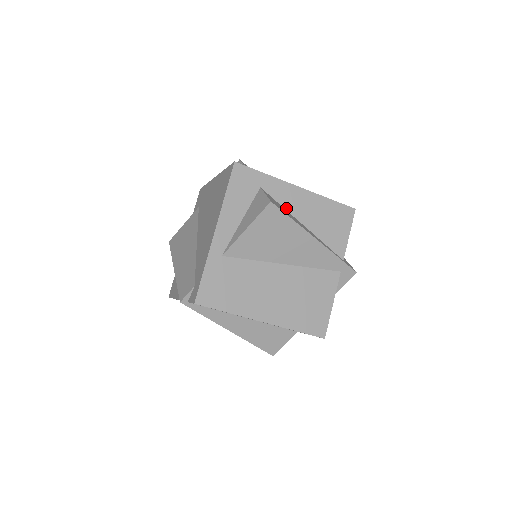
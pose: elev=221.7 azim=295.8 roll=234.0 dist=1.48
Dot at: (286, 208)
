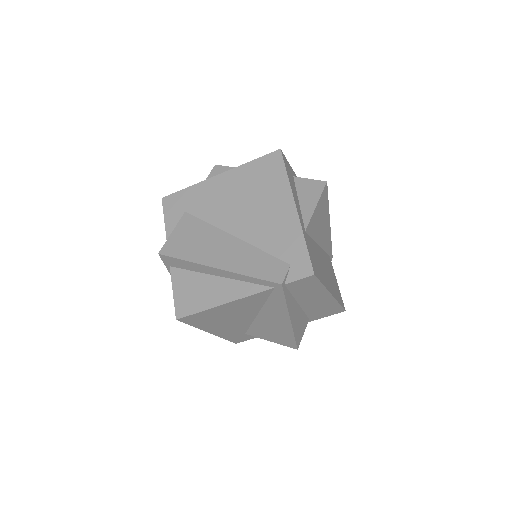
Dot at: occluded
